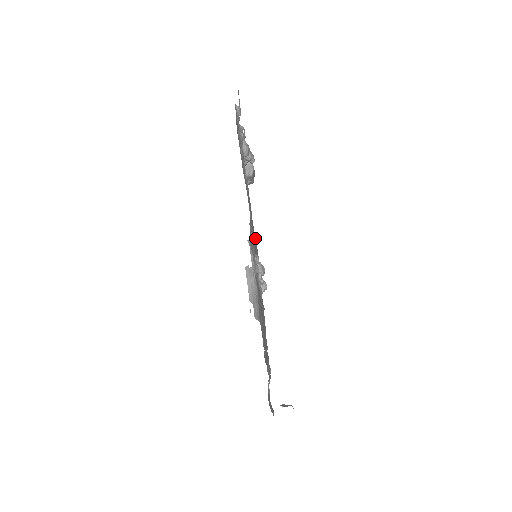
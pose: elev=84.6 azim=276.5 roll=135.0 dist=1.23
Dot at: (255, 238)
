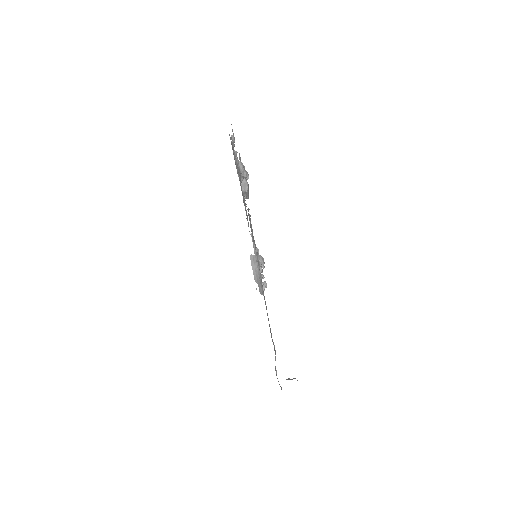
Dot at: occluded
